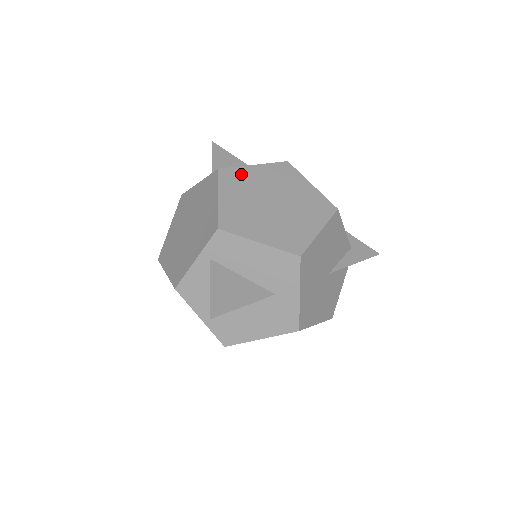
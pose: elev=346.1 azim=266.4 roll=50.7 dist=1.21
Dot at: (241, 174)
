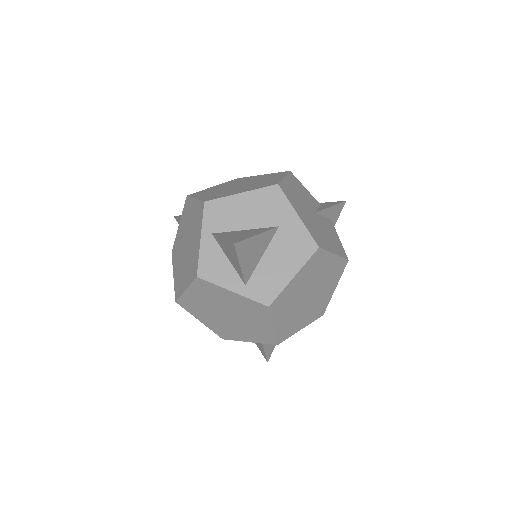
Dot at: (286, 295)
